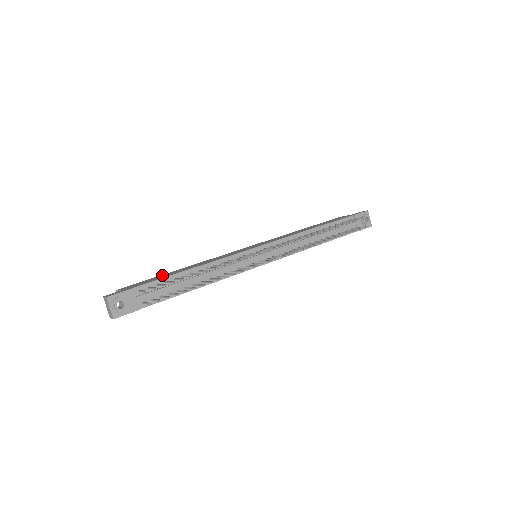
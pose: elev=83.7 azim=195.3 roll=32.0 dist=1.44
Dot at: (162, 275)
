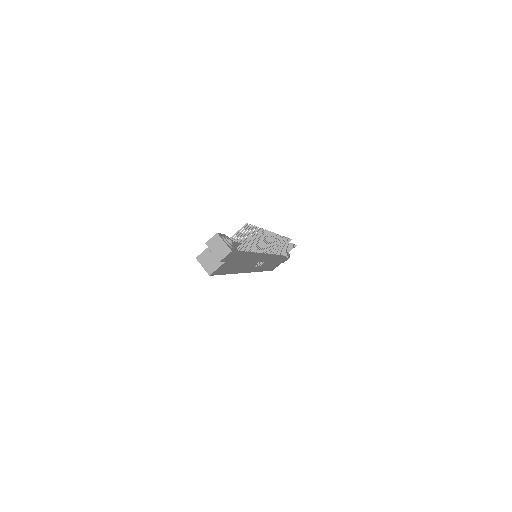
Dot at: occluded
